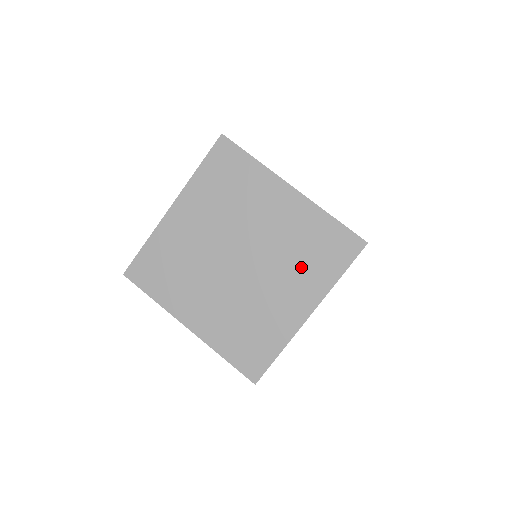
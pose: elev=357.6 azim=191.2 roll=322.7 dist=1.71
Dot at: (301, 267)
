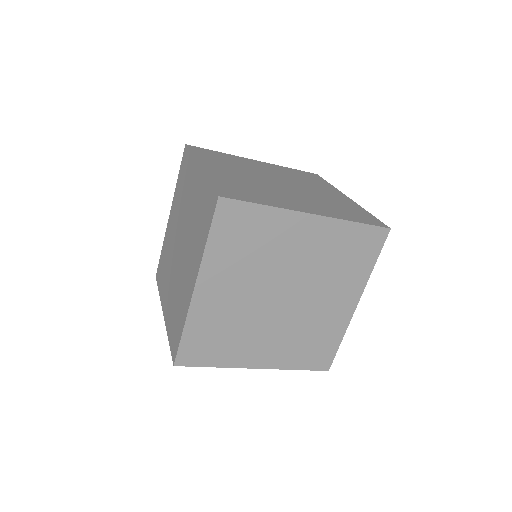
Dot at: (195, 239)
